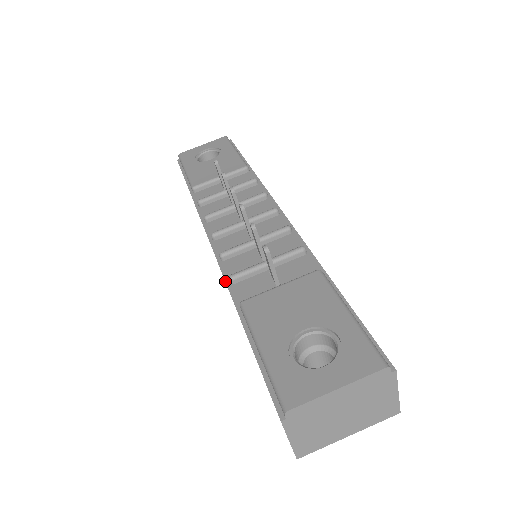
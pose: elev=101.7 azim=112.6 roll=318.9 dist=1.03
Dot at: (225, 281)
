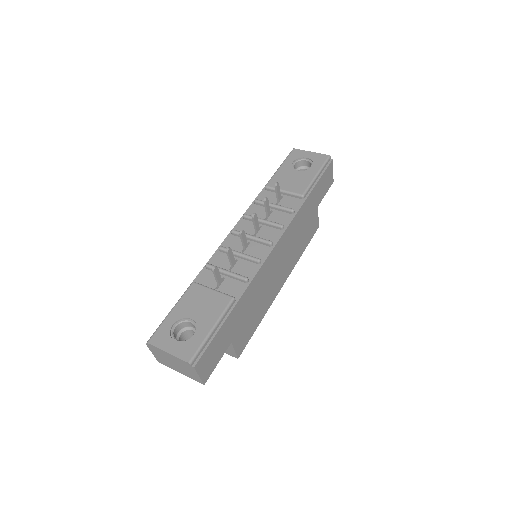
Dot at: (206, 263)
